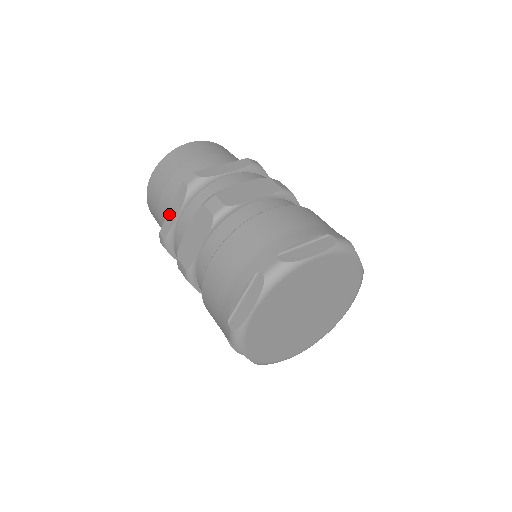
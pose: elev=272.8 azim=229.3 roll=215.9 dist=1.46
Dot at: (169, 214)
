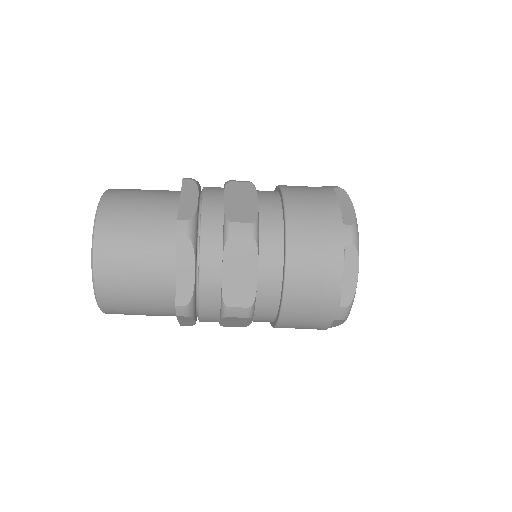
Dot at: occluded
